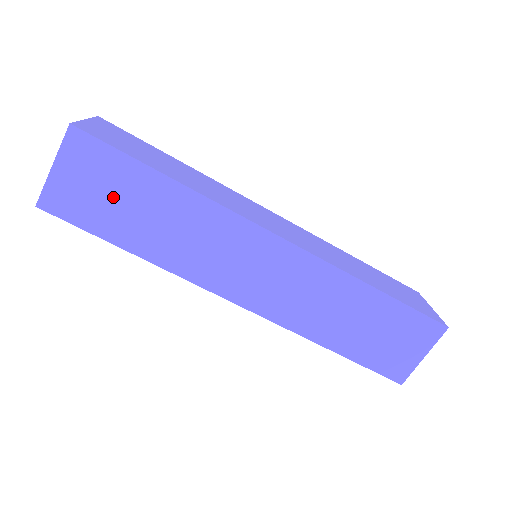
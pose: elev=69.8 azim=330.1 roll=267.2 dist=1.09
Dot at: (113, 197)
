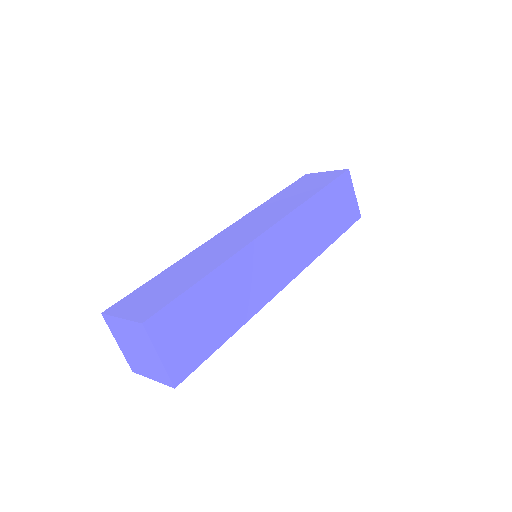
Dot at: (198, 324)
